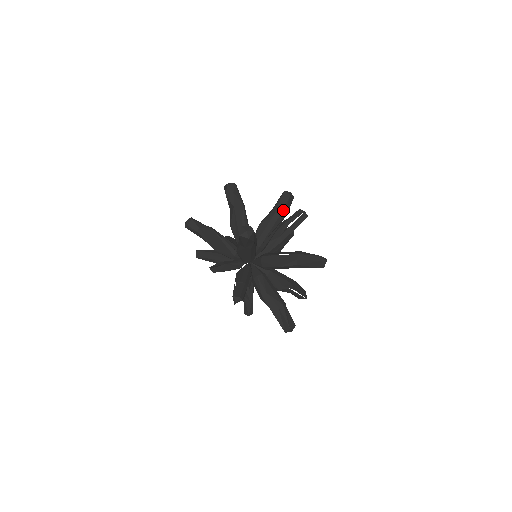
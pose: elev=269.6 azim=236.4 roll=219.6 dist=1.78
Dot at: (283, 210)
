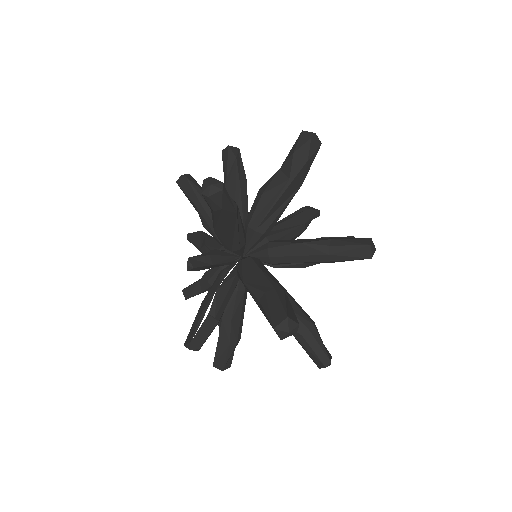
Dot at: (344, 260)
